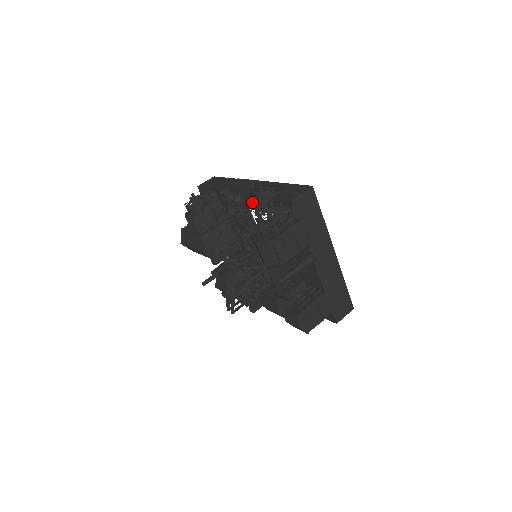
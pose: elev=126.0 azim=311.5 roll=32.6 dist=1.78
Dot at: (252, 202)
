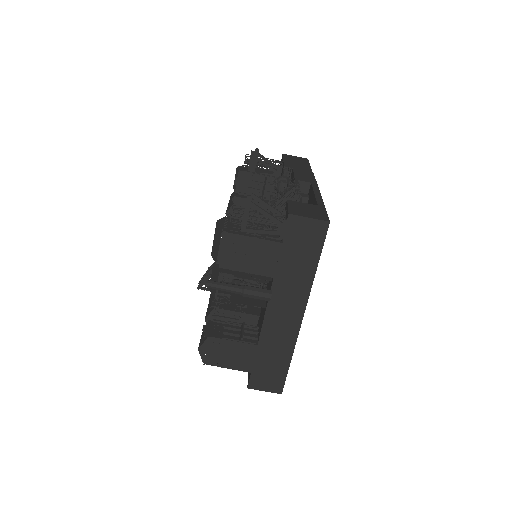
Dot at: occluded
